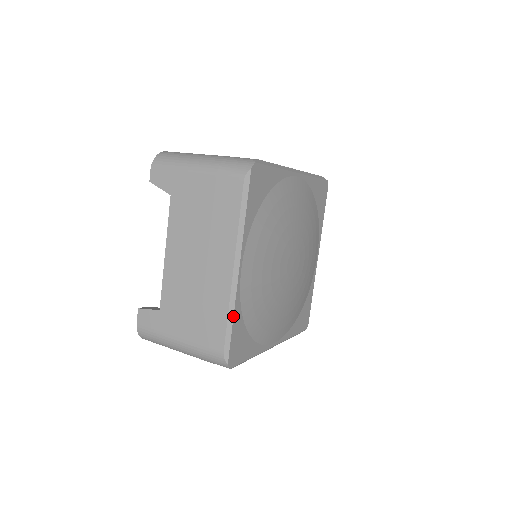
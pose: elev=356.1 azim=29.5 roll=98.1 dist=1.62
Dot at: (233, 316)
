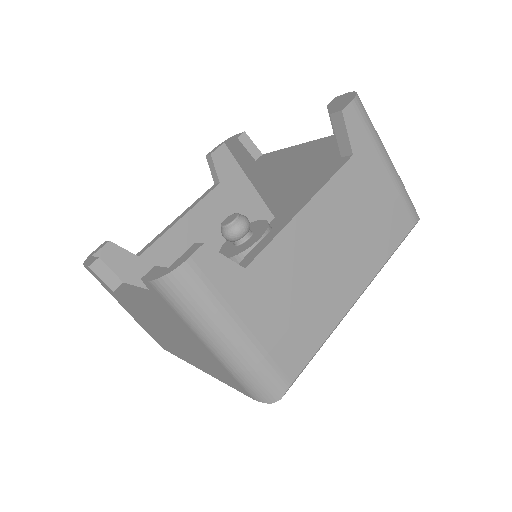
Dot at: occluded
